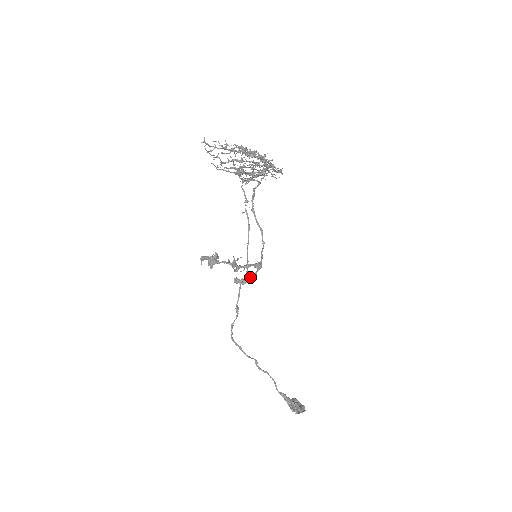
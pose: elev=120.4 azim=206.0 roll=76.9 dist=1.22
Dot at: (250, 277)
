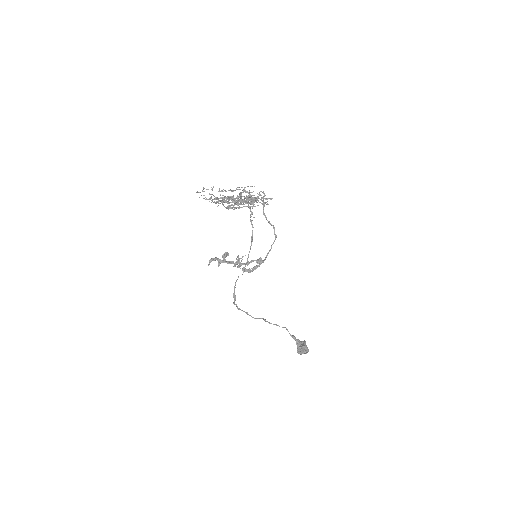
Dot at: (255, 267)
